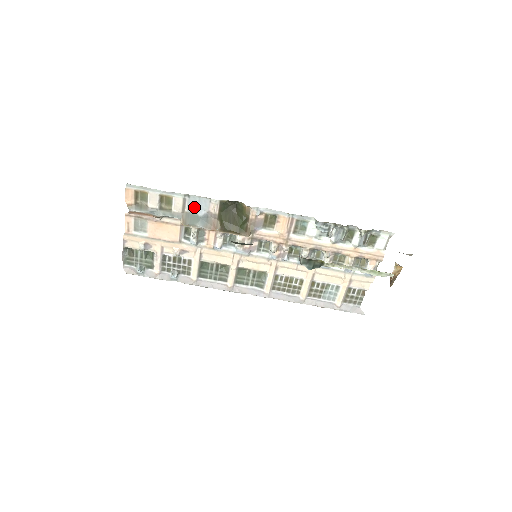
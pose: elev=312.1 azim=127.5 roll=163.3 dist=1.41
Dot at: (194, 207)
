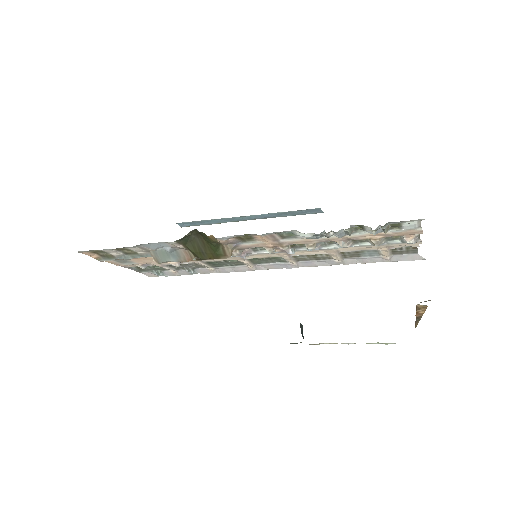
Dot at: (155, 247)
